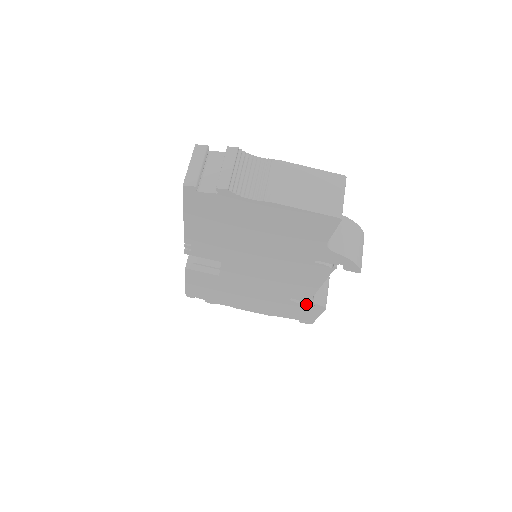
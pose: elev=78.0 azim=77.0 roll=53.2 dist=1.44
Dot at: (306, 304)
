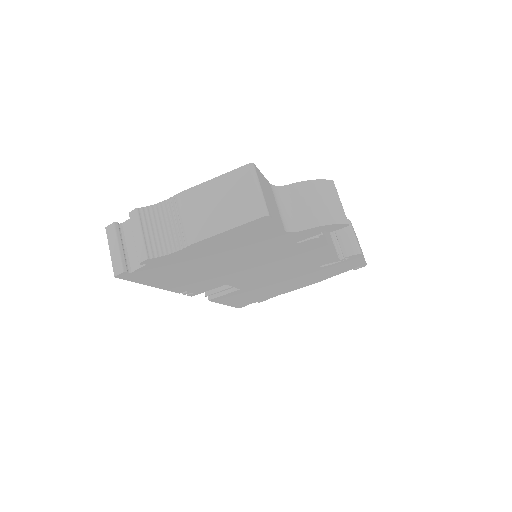
Dot at: (340, 261)
